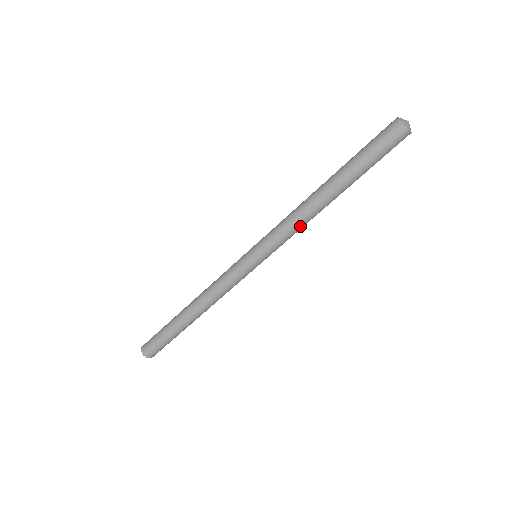
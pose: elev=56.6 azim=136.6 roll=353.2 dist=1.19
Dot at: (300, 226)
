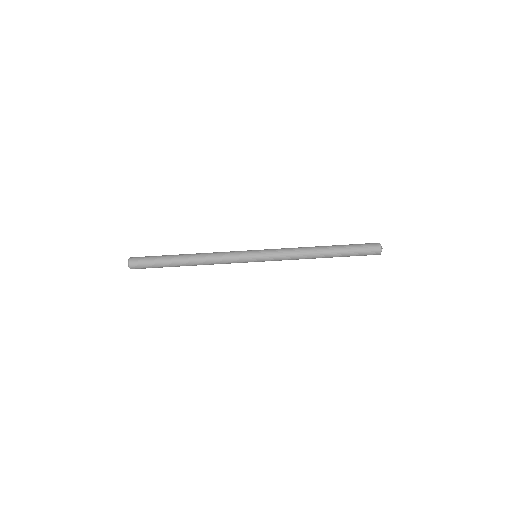
Dot at: (295, 254)
